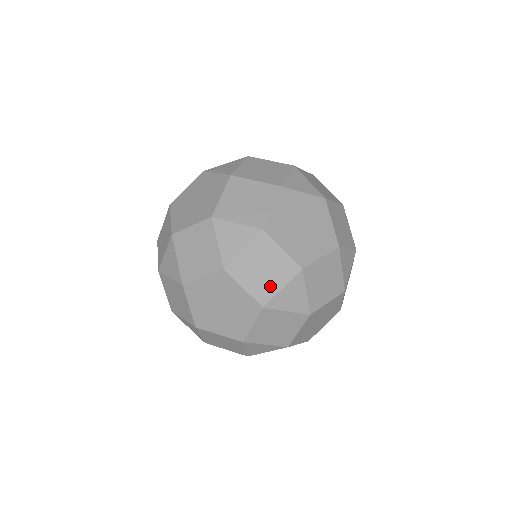
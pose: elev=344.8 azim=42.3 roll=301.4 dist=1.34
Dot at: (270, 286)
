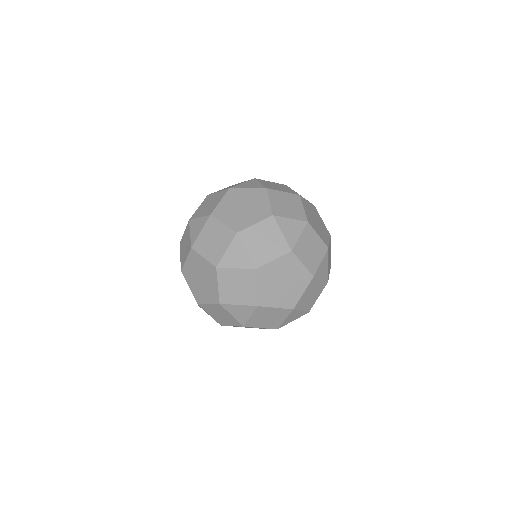
Dot at: (219, 251)
